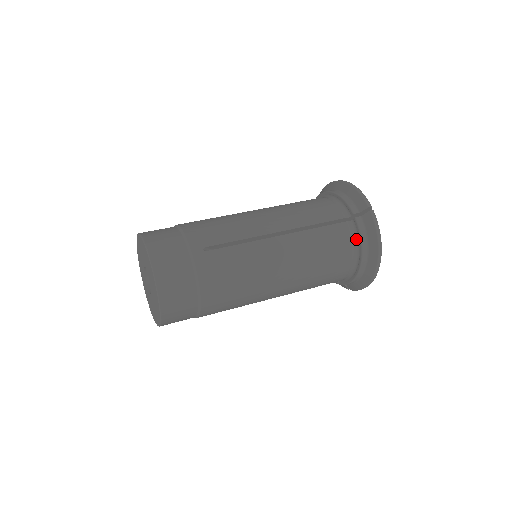
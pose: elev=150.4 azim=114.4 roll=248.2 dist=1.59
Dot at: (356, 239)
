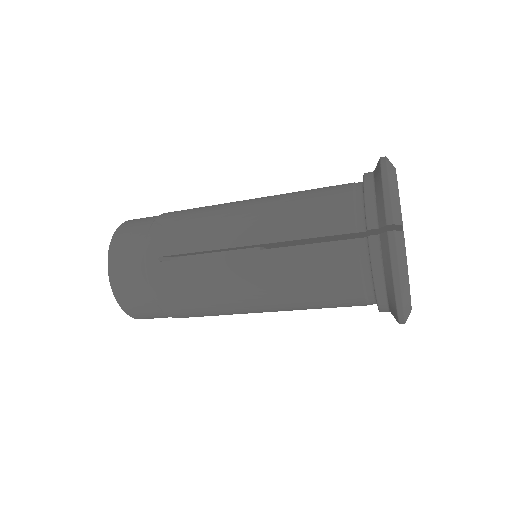
Dot at: occluded
